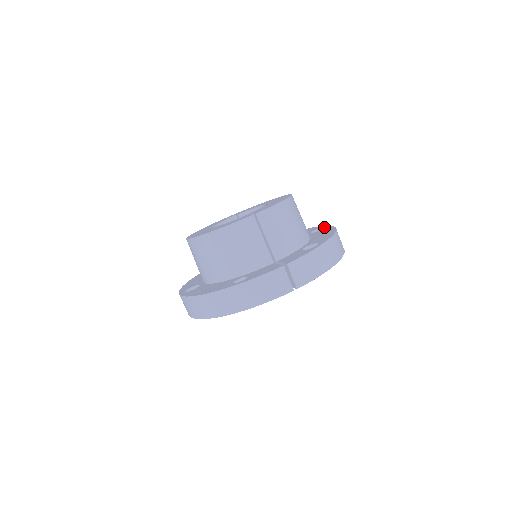
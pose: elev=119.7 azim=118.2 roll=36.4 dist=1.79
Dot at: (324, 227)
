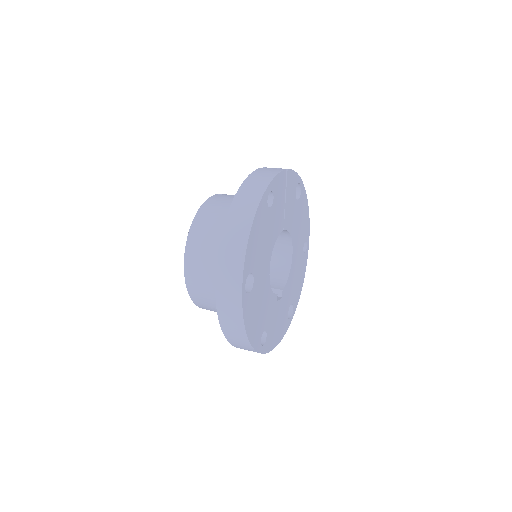
Dot at: occluded
